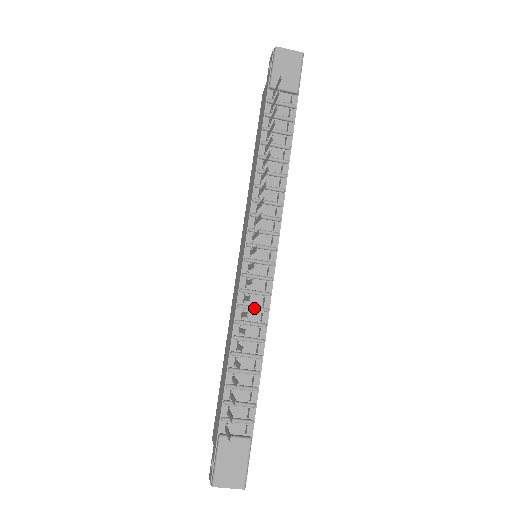
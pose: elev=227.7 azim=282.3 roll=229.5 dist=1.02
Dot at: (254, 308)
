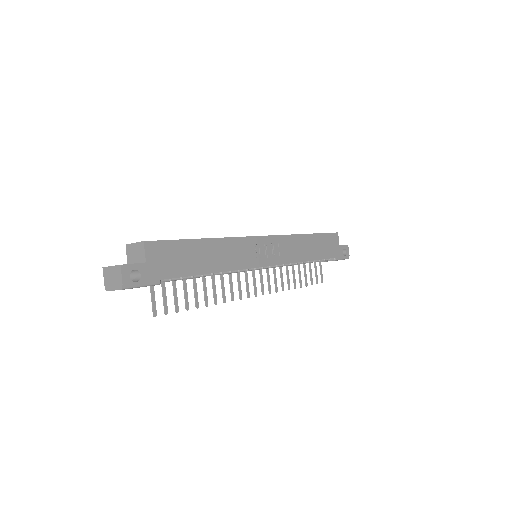
Dot at: occluded
